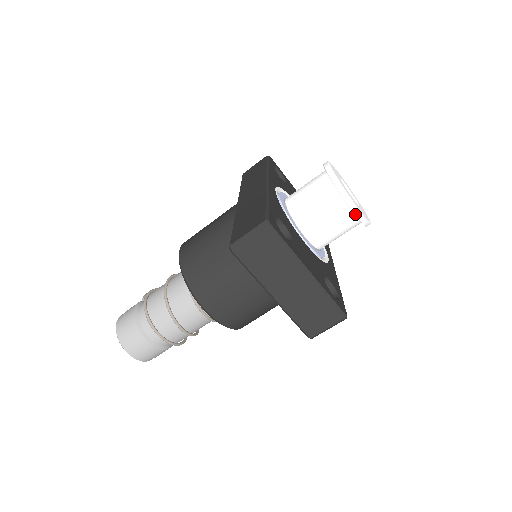
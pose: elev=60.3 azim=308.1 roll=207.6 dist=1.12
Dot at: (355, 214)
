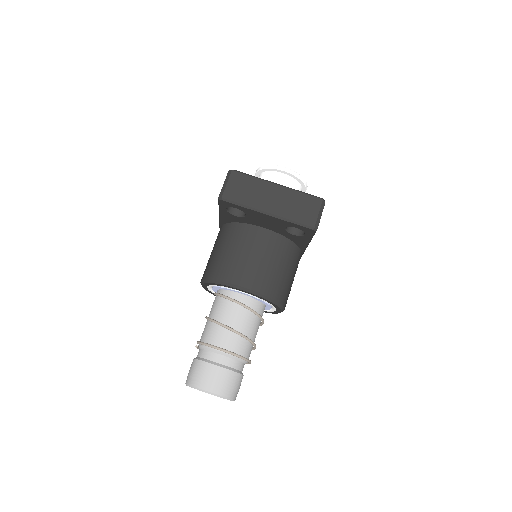
Dot at: (288, 172)
